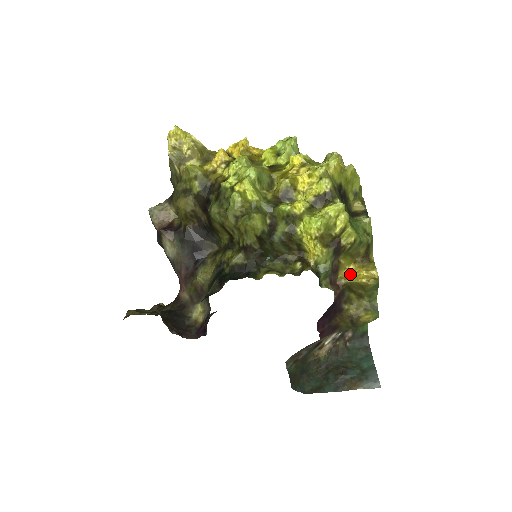
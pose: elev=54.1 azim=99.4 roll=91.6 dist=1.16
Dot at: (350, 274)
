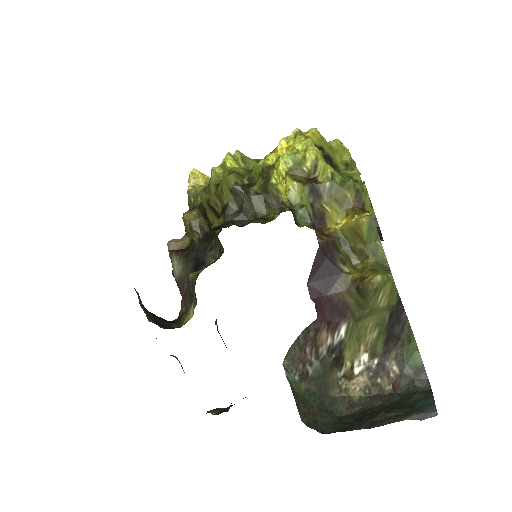
Dot at: (342, 226)
